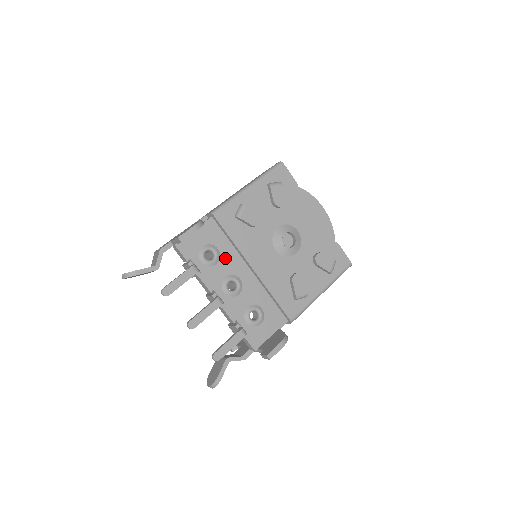
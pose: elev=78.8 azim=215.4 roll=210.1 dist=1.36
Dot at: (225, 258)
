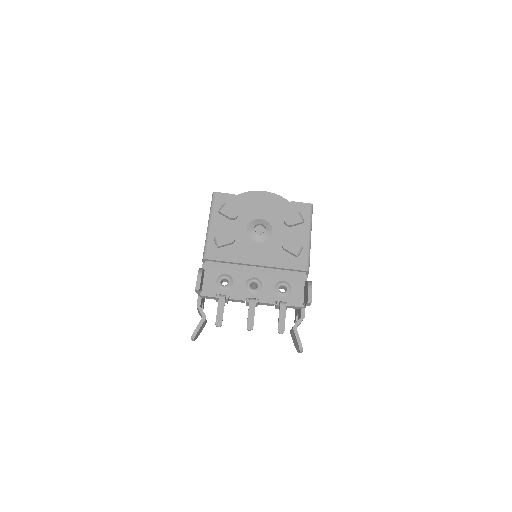
Dot at: (235, 275)
